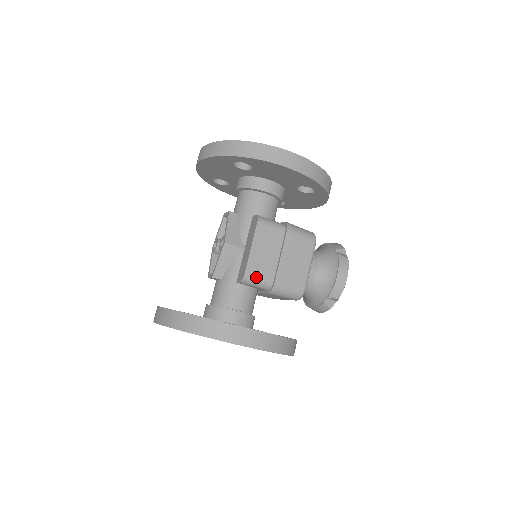
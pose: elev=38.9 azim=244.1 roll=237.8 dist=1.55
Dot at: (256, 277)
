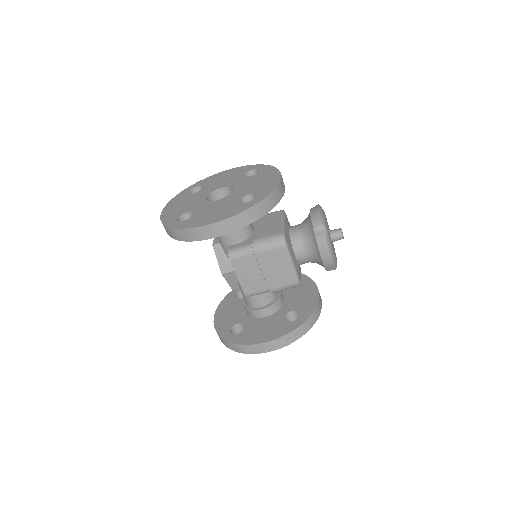
Dot at: (255, 293)
